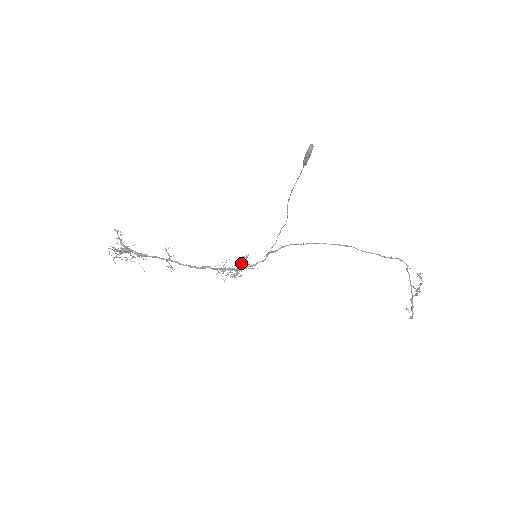
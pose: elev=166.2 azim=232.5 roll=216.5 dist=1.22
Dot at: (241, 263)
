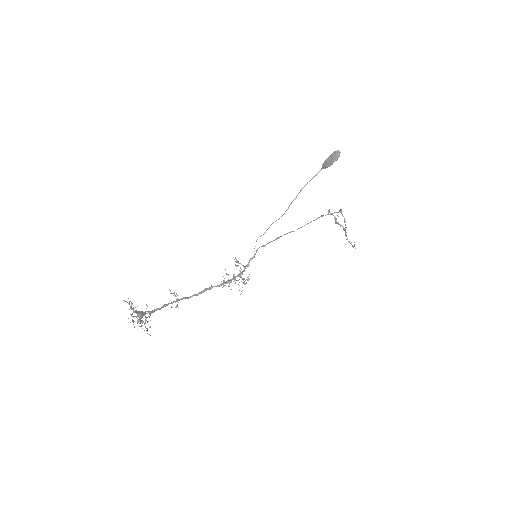
Dot at: occluded
